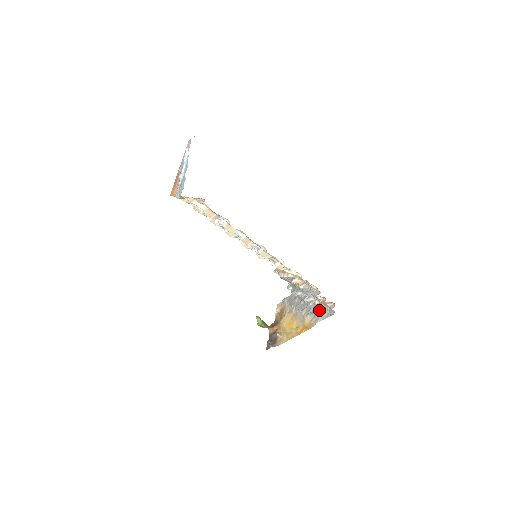
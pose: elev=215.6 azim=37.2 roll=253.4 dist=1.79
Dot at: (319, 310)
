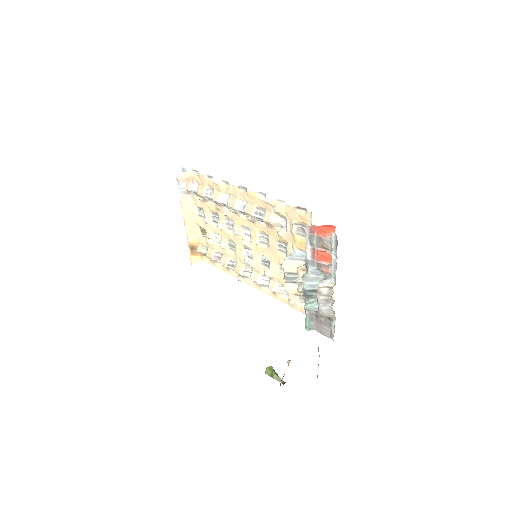
Dot at: occluded
